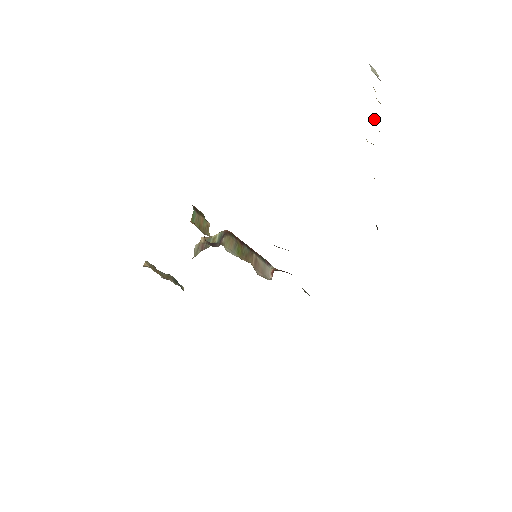
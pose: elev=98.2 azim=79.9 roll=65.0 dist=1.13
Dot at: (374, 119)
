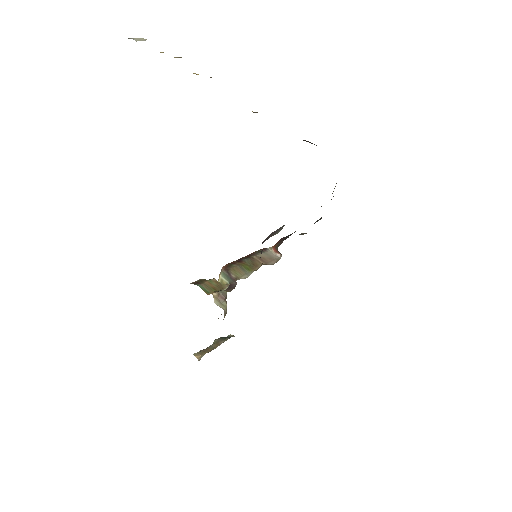
Dot at: (193, 73)
